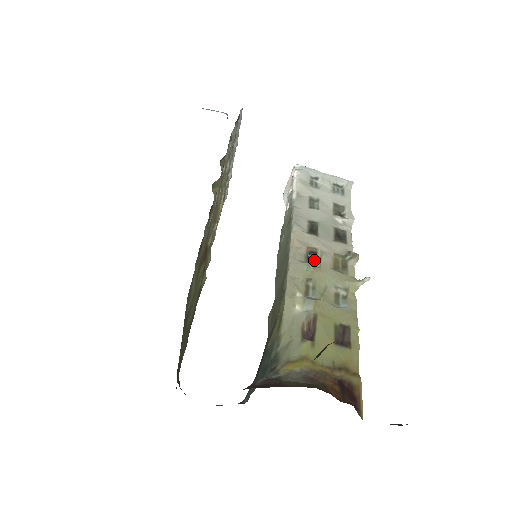
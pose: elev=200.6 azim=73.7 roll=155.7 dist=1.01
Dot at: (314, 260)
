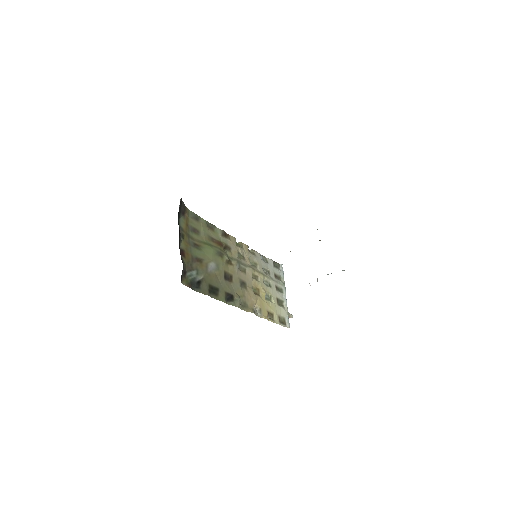
Dot at: occluded
